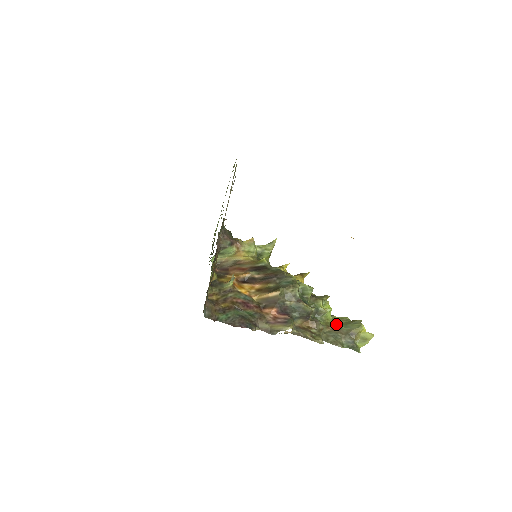
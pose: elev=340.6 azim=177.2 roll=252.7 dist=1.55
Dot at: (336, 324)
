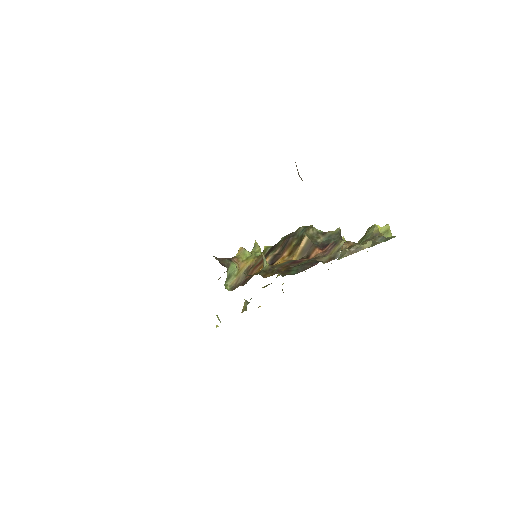
Dot at: occluded
